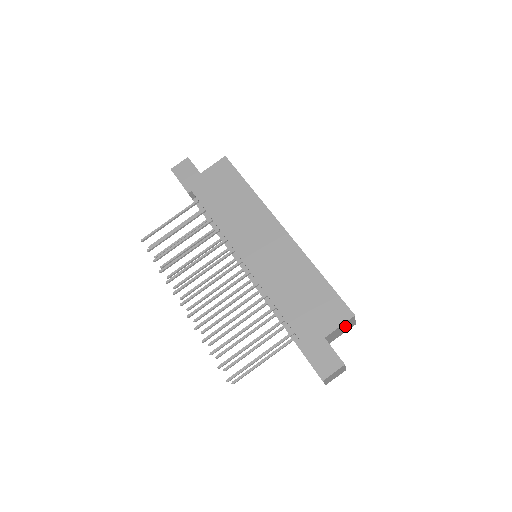
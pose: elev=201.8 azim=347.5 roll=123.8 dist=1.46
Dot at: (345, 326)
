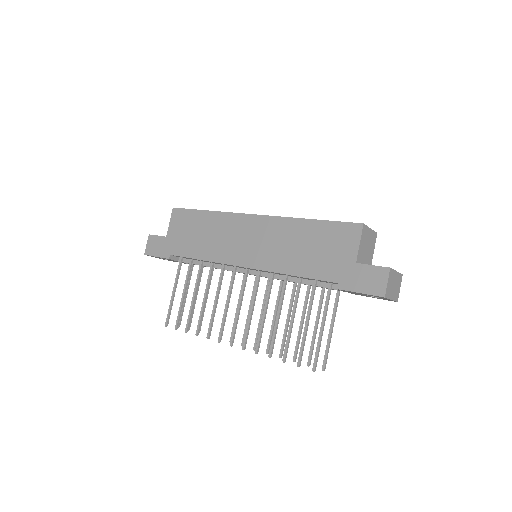
Dot at: (366, 240)
